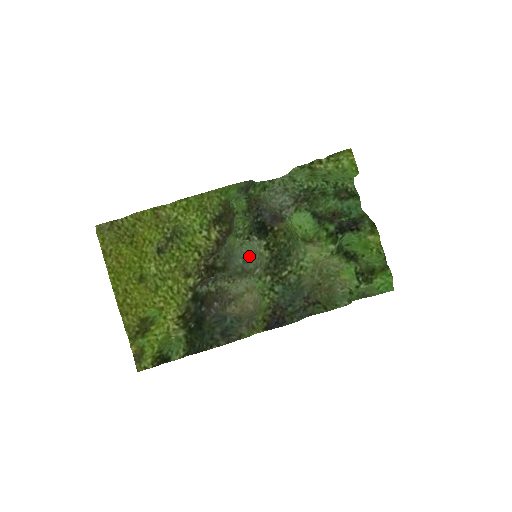
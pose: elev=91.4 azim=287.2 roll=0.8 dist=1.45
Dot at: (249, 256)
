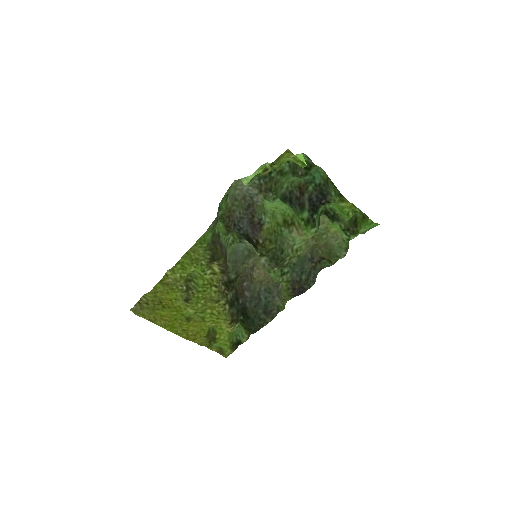
Dot at: occluded
